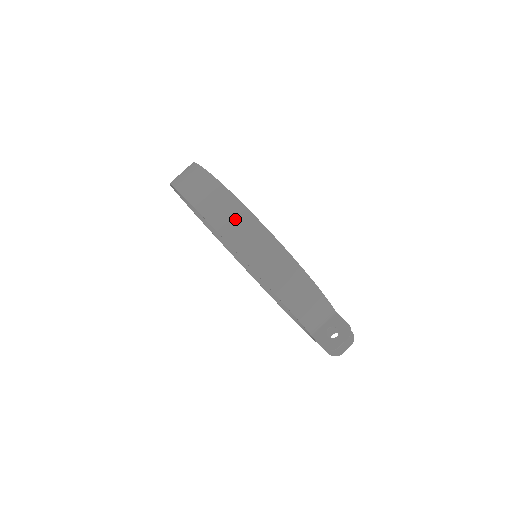
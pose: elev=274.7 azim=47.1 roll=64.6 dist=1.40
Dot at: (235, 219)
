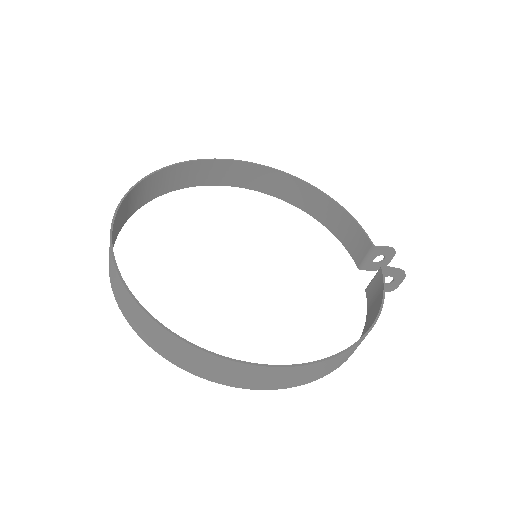
Dot at: (304, 375)
